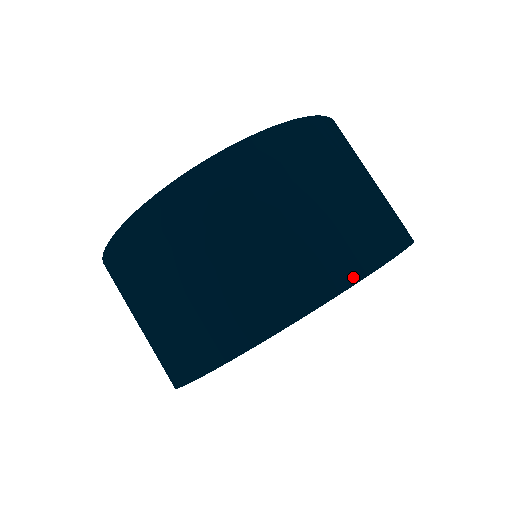
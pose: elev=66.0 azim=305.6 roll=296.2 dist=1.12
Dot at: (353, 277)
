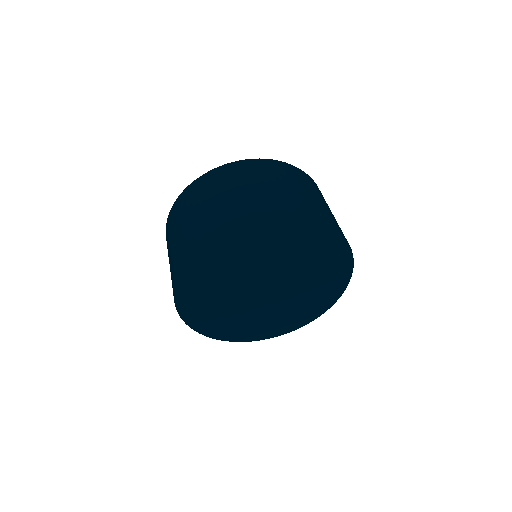
Dot at: (190, 255)
